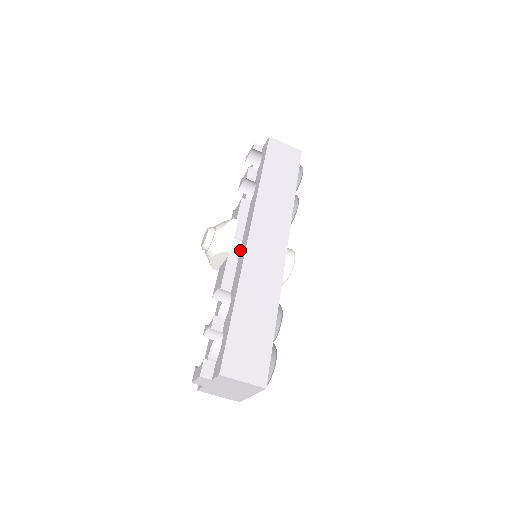
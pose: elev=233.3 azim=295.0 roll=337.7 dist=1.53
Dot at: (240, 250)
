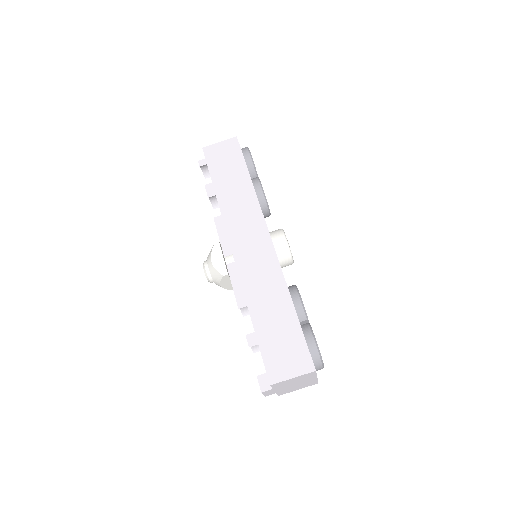
Dot at: occluded
